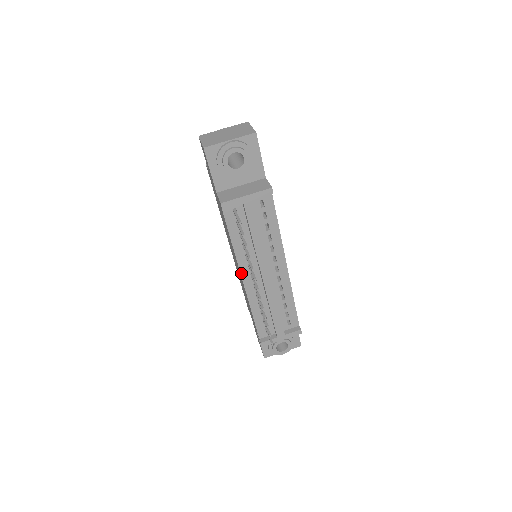
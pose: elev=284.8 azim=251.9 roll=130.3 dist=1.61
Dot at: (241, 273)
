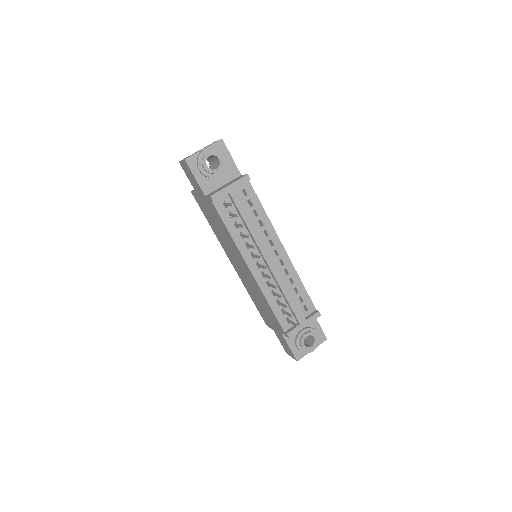
Dot at: (247, 263)
